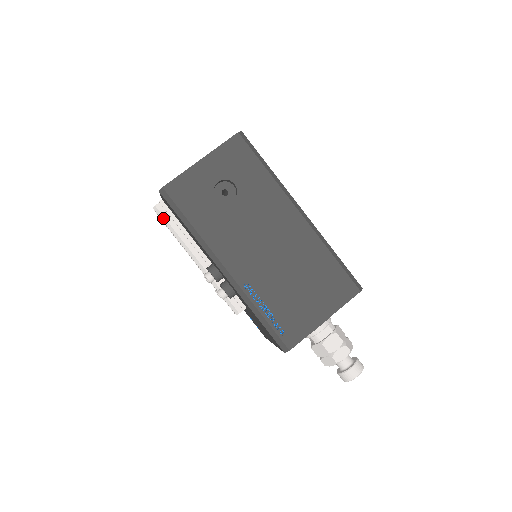
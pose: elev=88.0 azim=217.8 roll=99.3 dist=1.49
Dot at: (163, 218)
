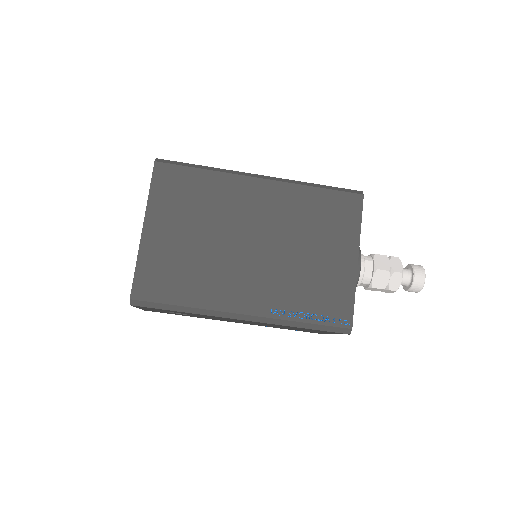
Dot at: occluded
